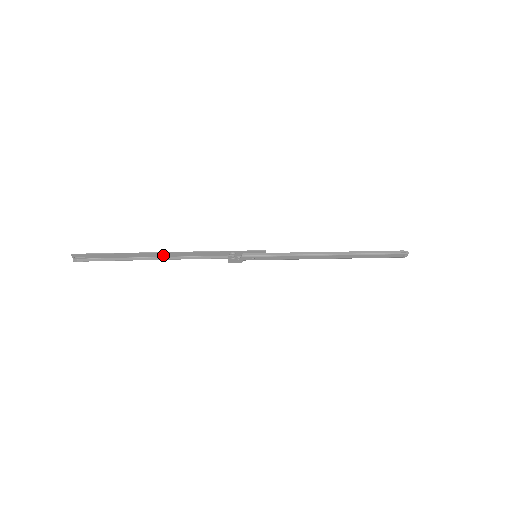
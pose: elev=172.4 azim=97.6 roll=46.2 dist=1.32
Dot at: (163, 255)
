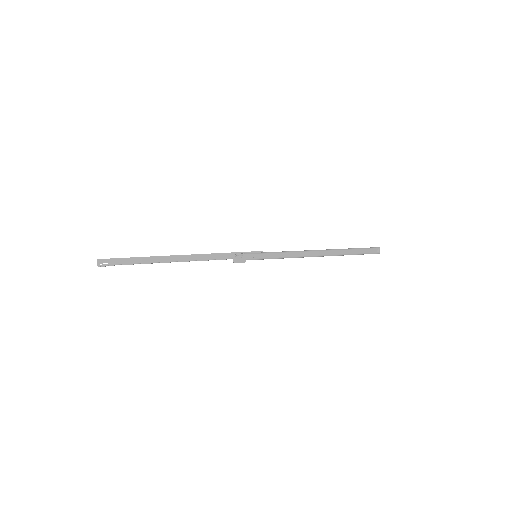
Dot at: (177, 259)
